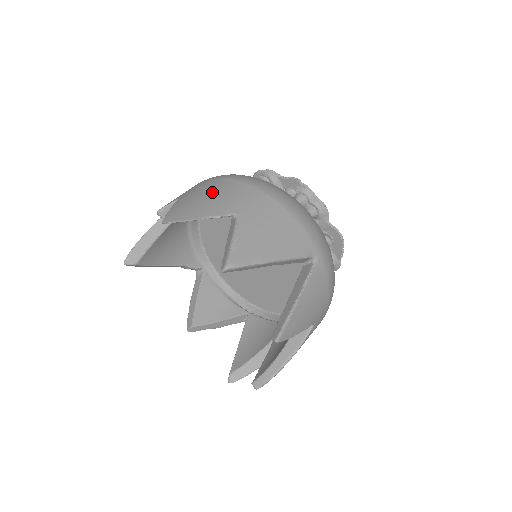
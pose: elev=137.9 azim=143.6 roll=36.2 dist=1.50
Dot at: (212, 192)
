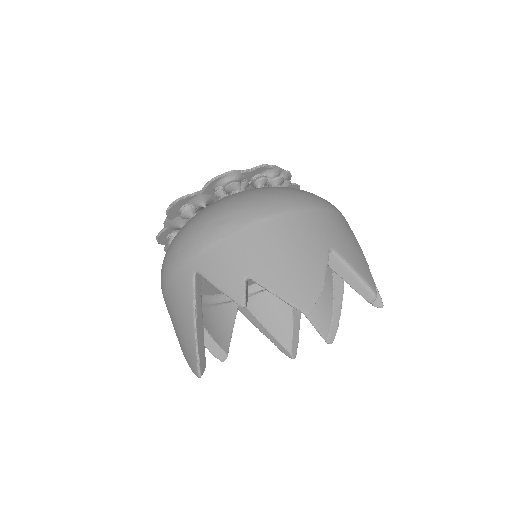
Dot at: (282, 245)
